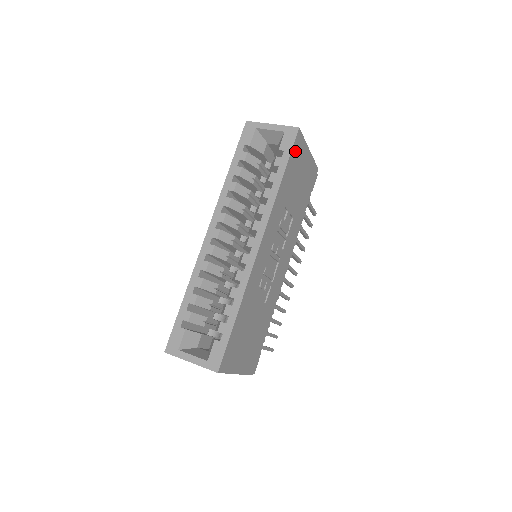
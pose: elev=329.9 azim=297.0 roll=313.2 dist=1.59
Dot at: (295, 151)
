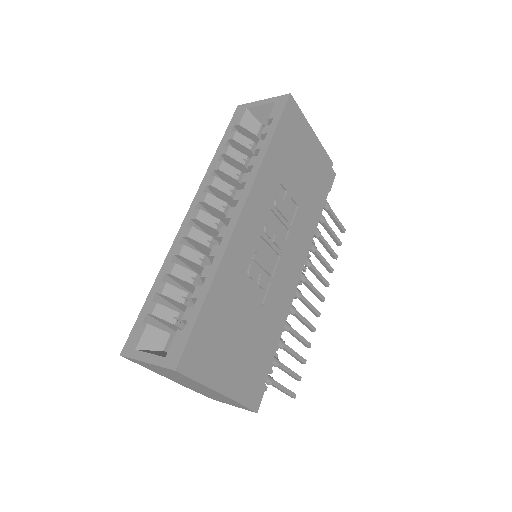
Dot at: (288, 120)
